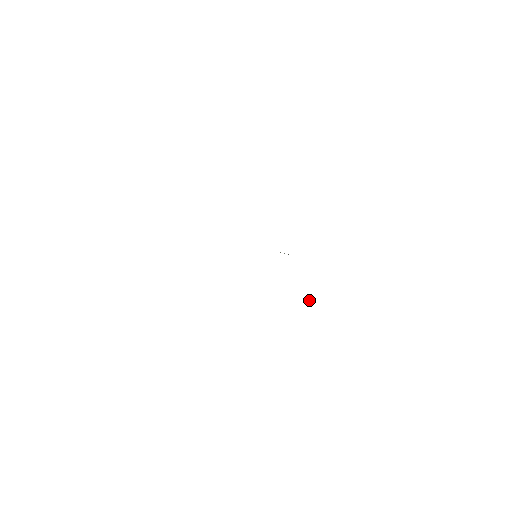
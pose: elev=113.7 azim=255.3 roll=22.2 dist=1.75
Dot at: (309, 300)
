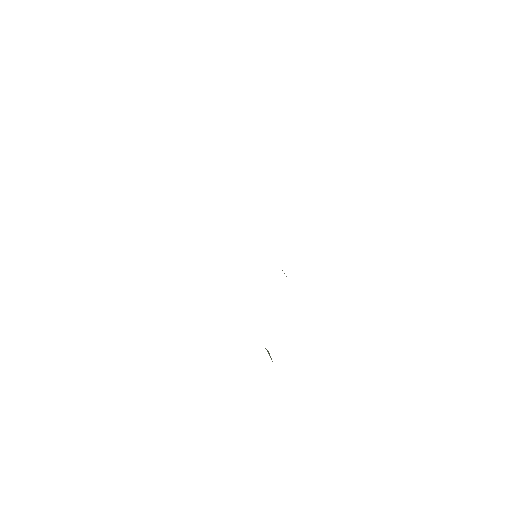
Dot at: (268, 351)
